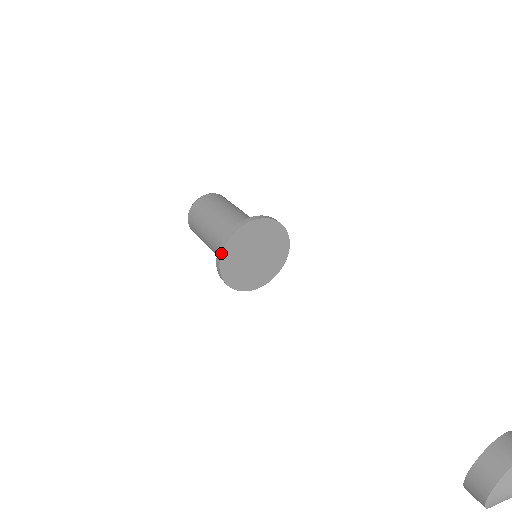
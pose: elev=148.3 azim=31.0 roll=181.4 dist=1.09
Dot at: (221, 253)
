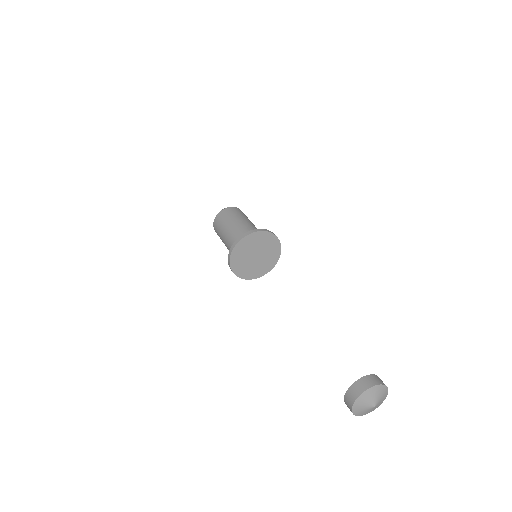
Dot at: occluded
